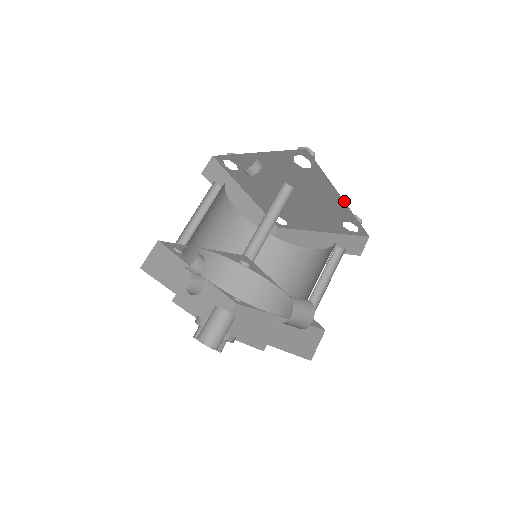
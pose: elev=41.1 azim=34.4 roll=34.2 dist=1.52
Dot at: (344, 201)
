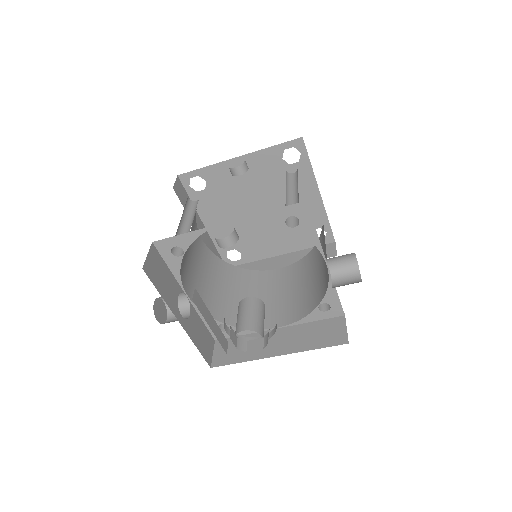
Dot at: occluded
